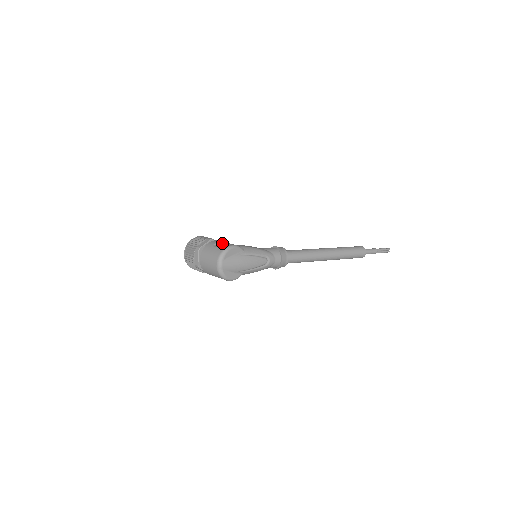
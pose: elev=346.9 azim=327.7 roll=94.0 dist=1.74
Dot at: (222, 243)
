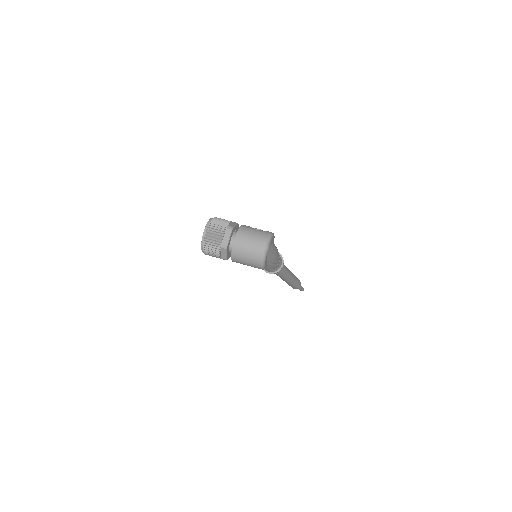
Dot at: occluded
